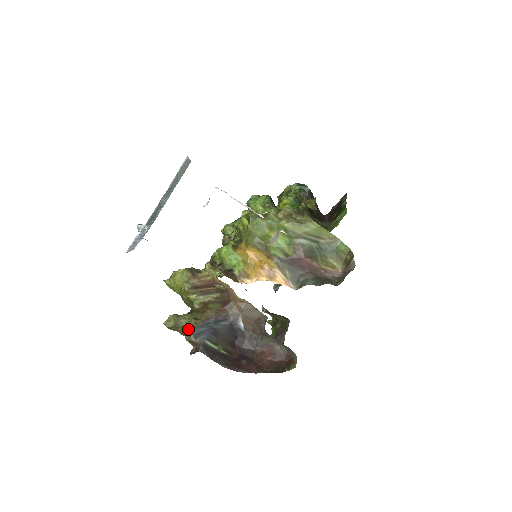
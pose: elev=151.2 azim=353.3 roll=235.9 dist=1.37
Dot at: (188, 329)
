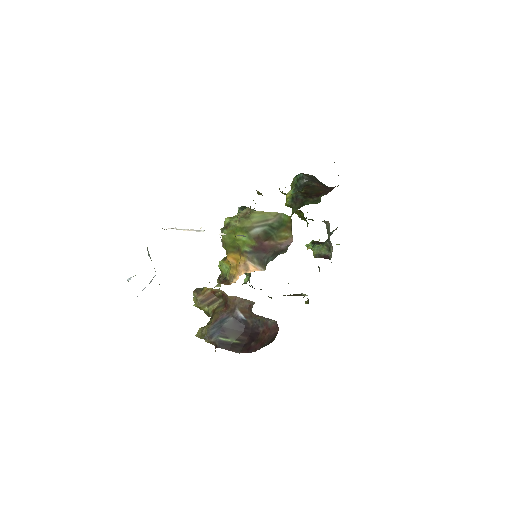
Dot at: occluded
